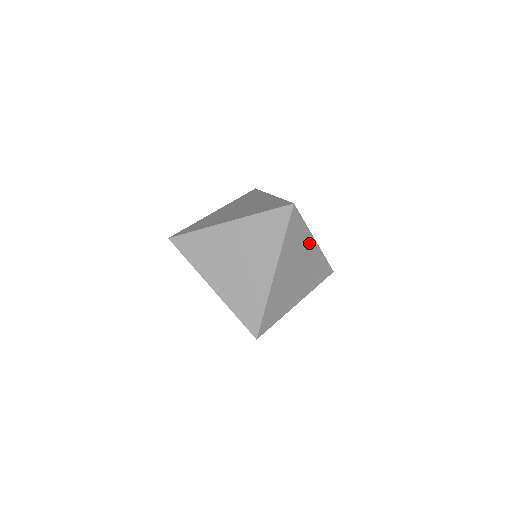
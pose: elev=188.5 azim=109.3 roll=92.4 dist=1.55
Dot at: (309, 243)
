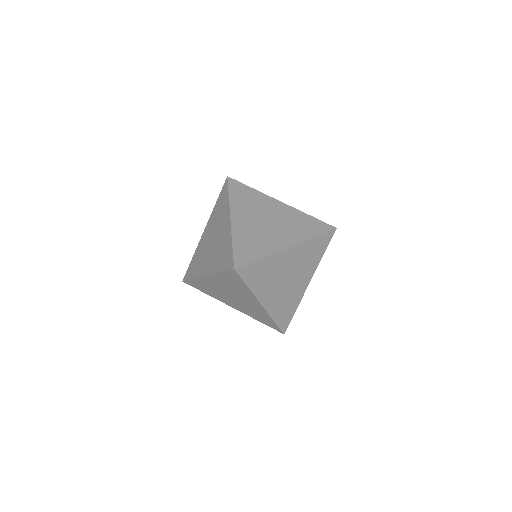
Dot at: occluded
